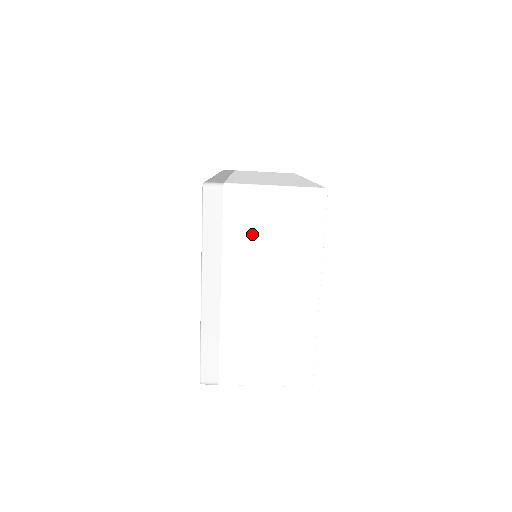
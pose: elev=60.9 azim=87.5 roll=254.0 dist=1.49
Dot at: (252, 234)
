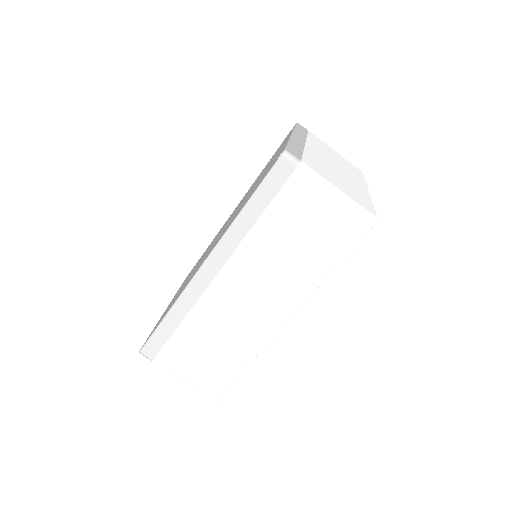
Dot at: (324, 149)
